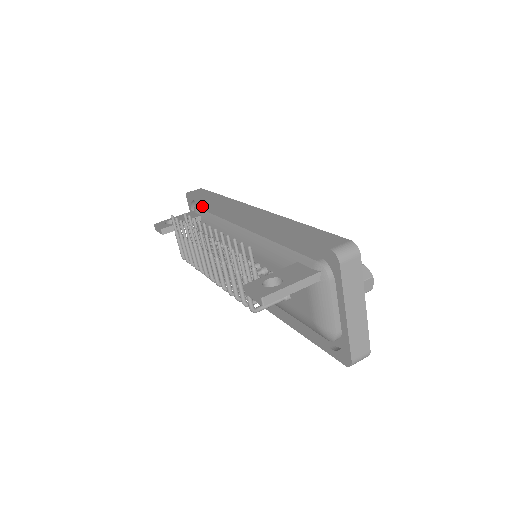
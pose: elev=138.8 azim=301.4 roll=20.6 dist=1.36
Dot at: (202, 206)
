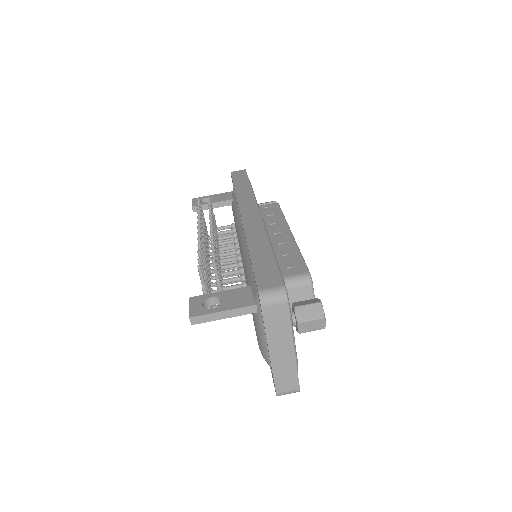
Dot at: occluded
